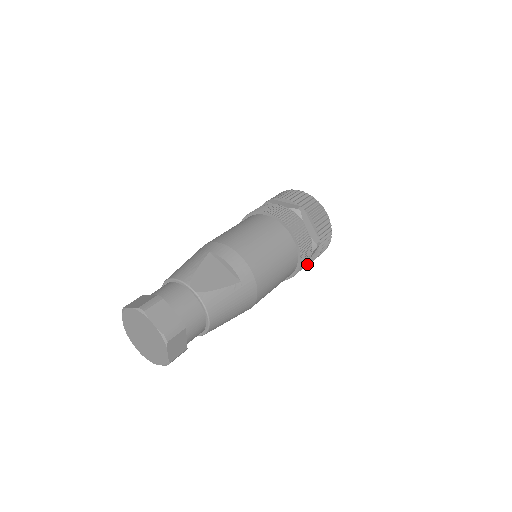
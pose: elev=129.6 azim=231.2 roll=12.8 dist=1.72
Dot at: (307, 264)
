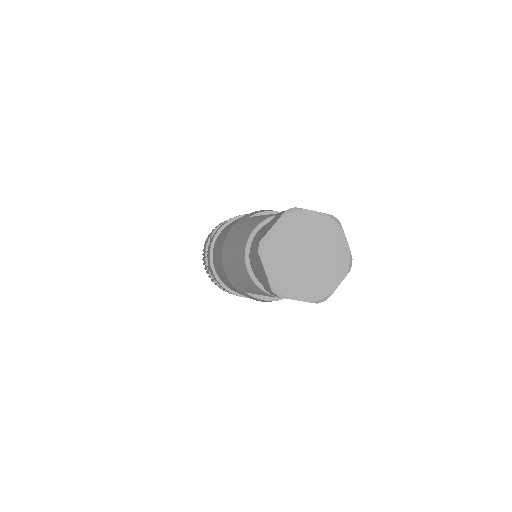
Dot at: occluded
